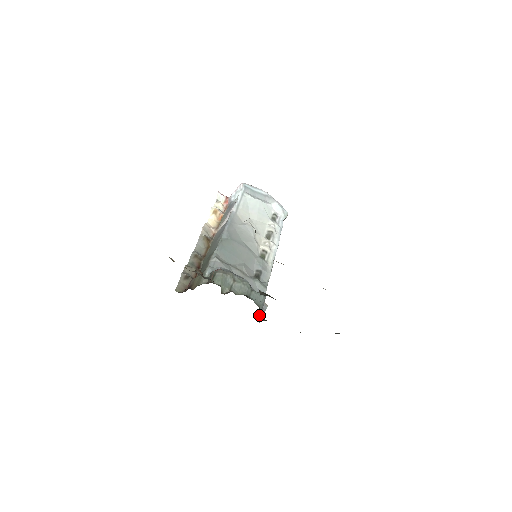
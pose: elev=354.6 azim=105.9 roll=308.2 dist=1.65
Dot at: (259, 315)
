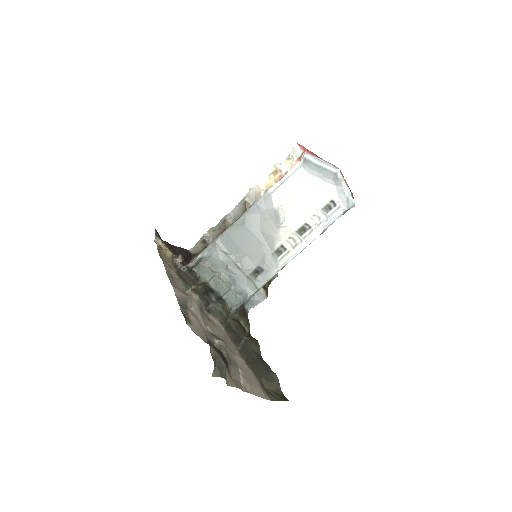
Dot at: (251, 304)
